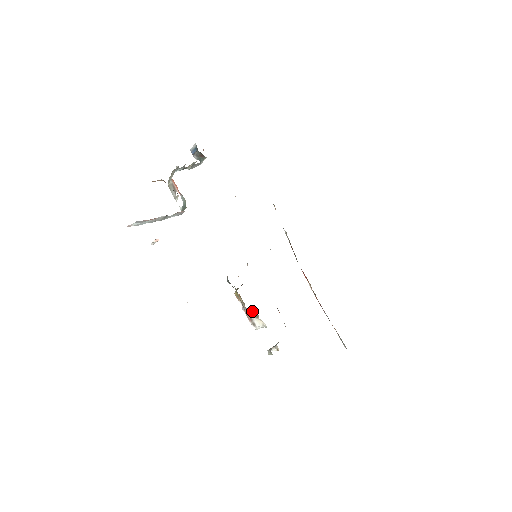
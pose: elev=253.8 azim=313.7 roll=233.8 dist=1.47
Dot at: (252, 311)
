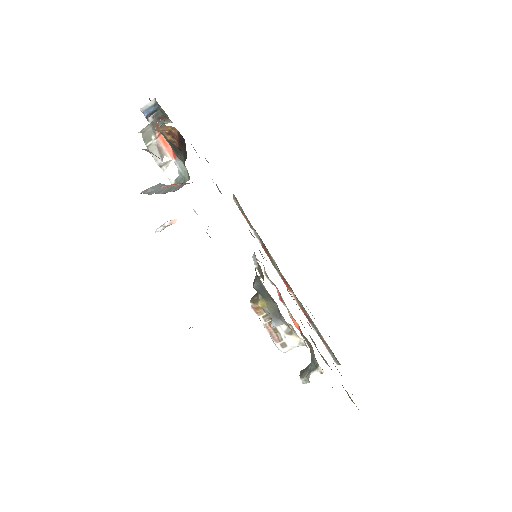
Dot at: (284, 326)
